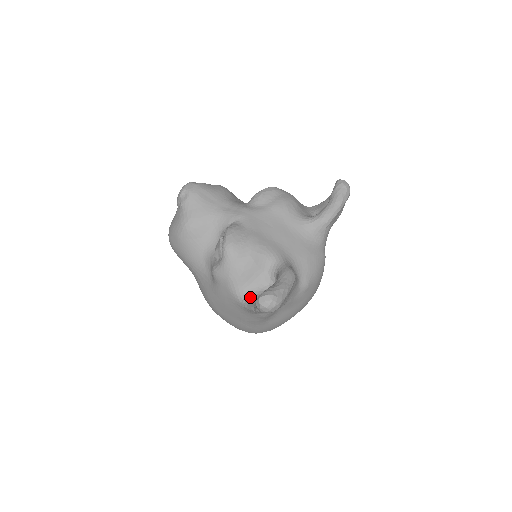
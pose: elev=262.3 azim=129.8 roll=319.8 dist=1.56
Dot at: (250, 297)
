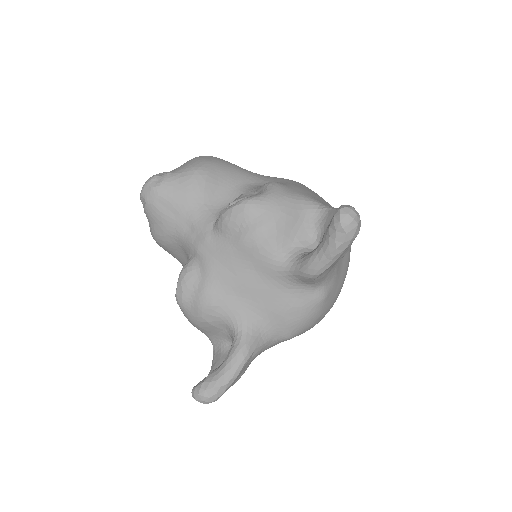
Dot at: (216, 346)
